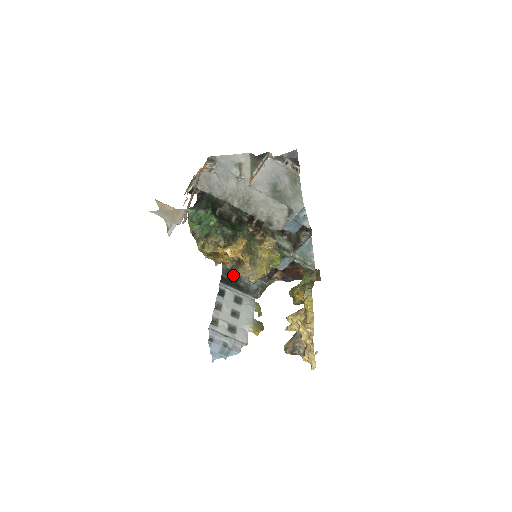
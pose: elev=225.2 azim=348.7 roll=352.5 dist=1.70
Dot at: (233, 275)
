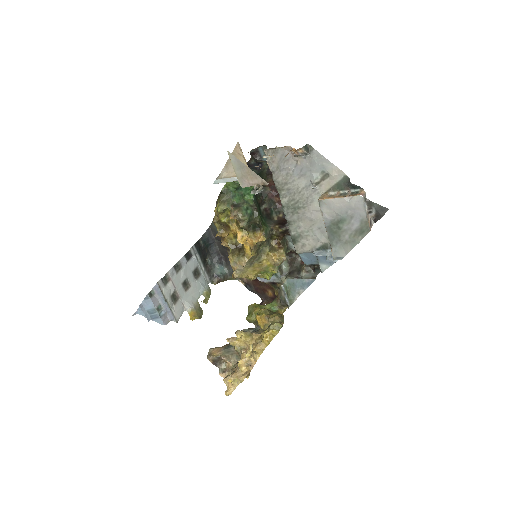
Dot at: (208, 246)
